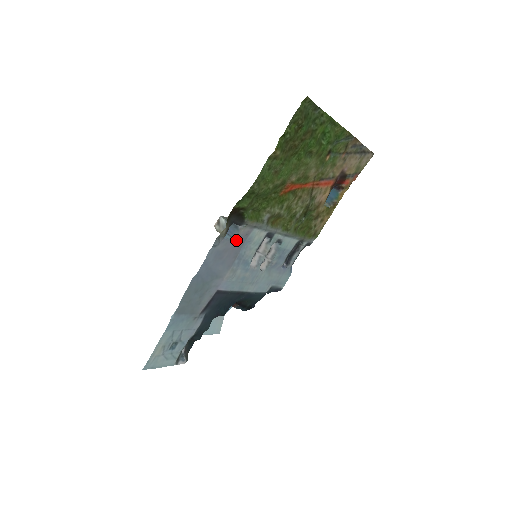
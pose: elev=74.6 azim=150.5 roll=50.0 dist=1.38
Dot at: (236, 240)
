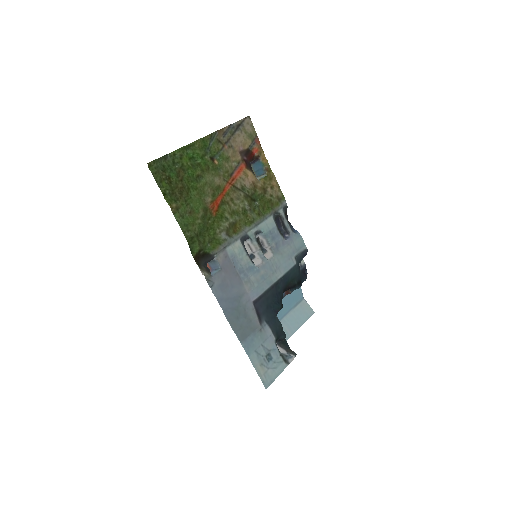
Dot at: (223, 267)
